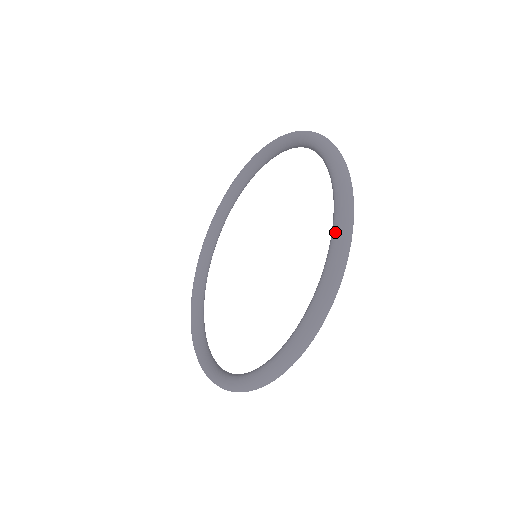
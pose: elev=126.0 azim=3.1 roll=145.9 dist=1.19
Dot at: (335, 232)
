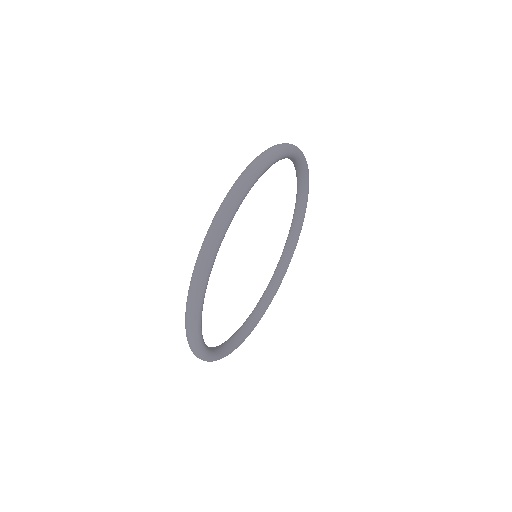
Dot at: (232, 186)
